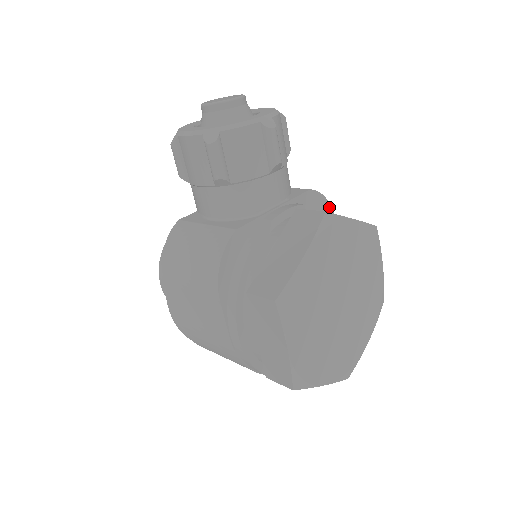
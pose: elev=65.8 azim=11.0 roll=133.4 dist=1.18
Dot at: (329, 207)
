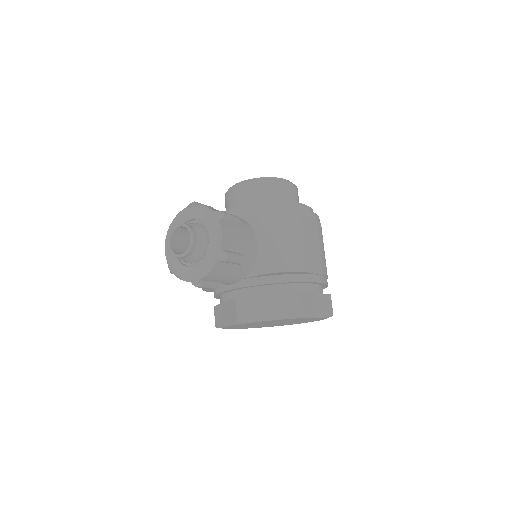
Dot at: (295, 272)
